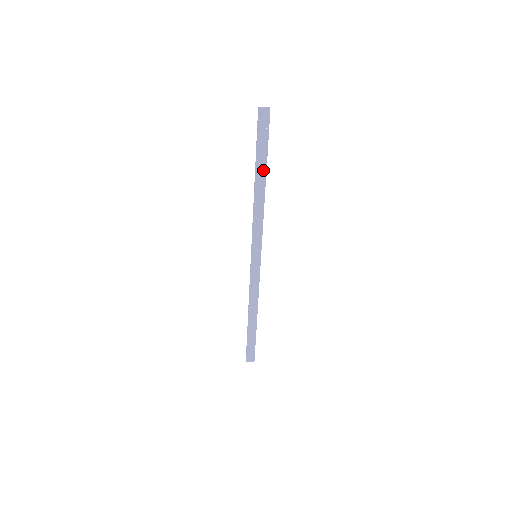
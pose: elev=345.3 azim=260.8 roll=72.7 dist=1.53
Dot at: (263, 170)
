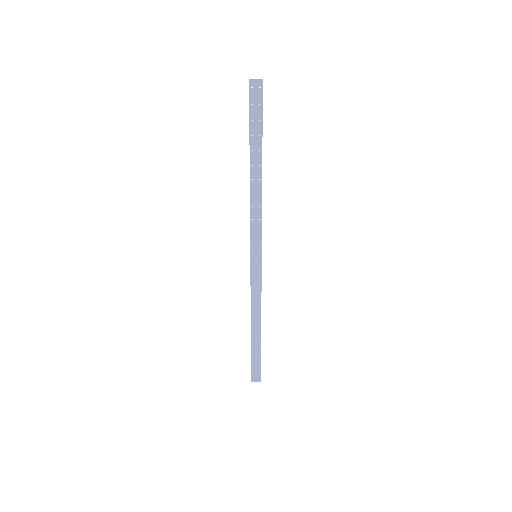
Dot at: (258, 153)
